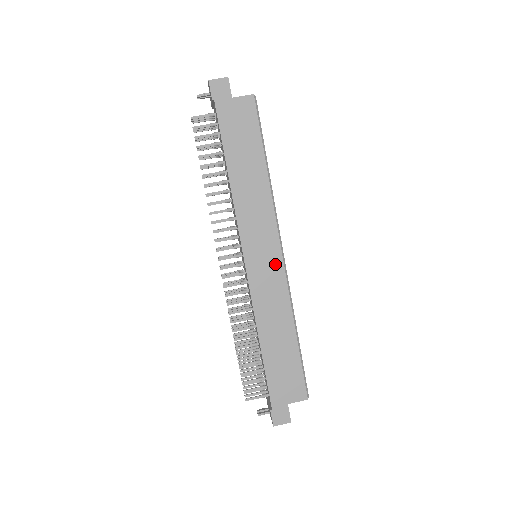
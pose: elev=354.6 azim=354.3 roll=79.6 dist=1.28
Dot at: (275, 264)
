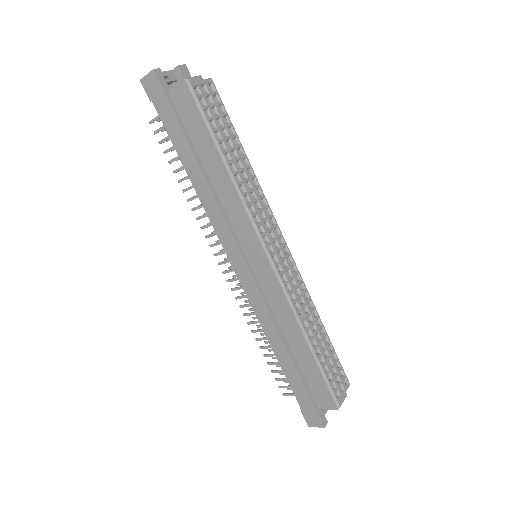
Dot at: (265, 270)
